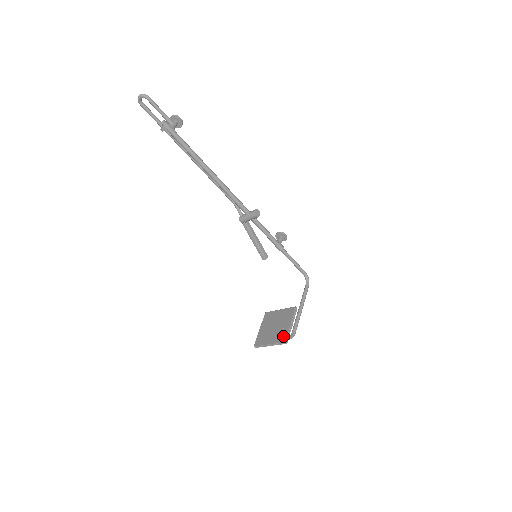
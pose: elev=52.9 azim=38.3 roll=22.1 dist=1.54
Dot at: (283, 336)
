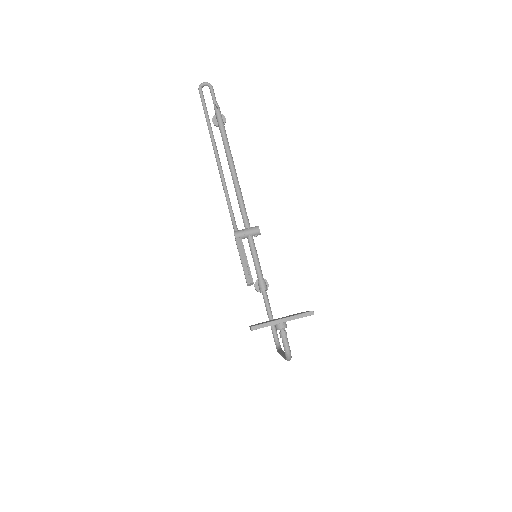
Dot at: (304, 312)
